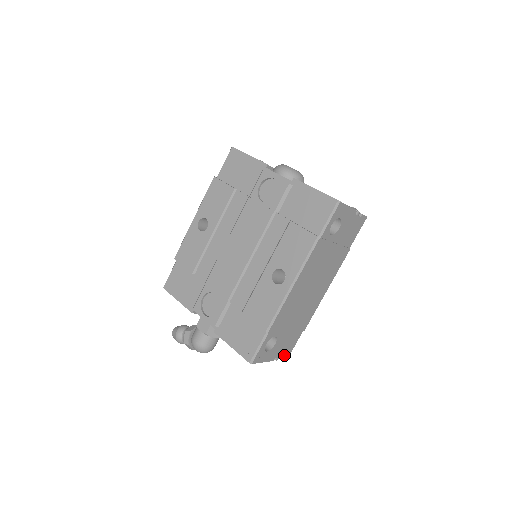
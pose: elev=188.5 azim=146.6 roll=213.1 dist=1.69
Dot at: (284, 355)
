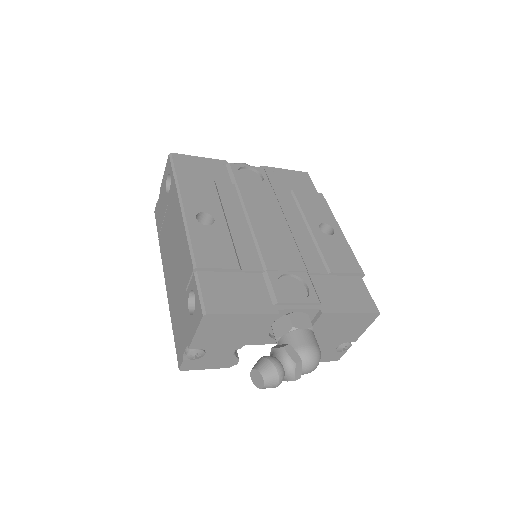
Dot at: occluded
